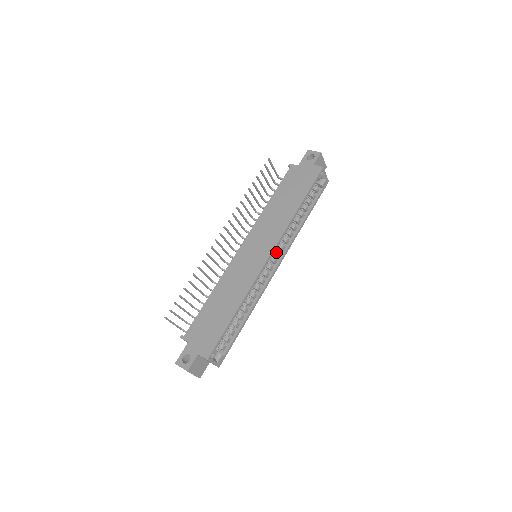
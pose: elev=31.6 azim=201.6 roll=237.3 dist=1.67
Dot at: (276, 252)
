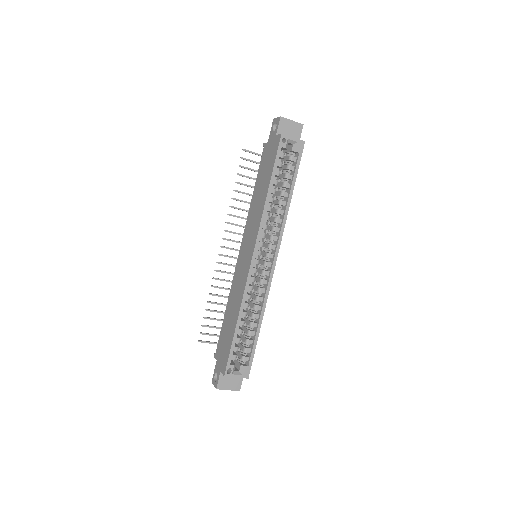
Dot at: (267, 246)
